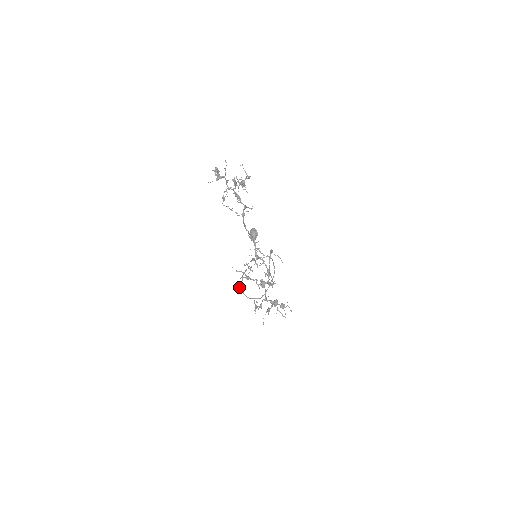
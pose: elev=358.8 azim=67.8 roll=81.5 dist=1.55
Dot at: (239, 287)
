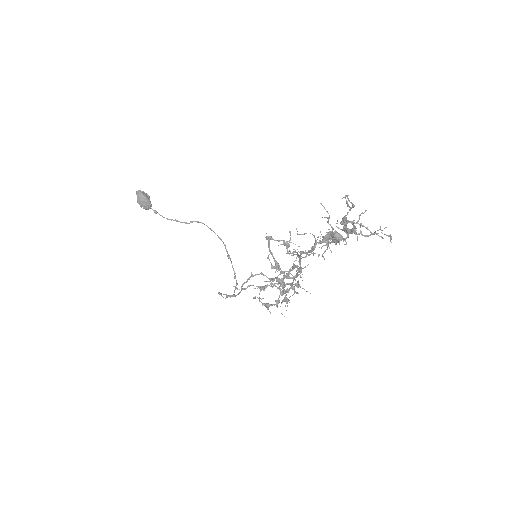
Dot at: (228, 295)
